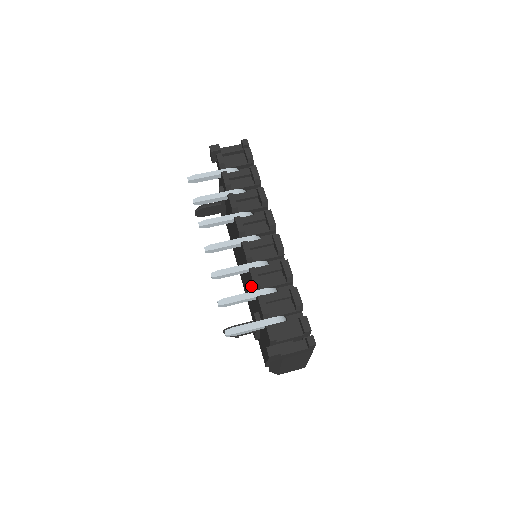
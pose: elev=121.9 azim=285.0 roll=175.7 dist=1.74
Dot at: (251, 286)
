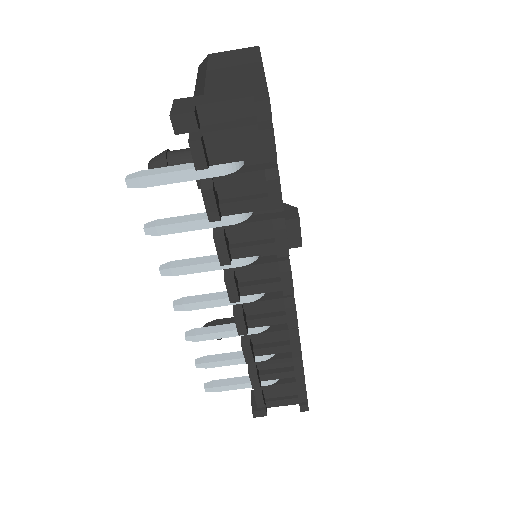
Dot at: occluded
